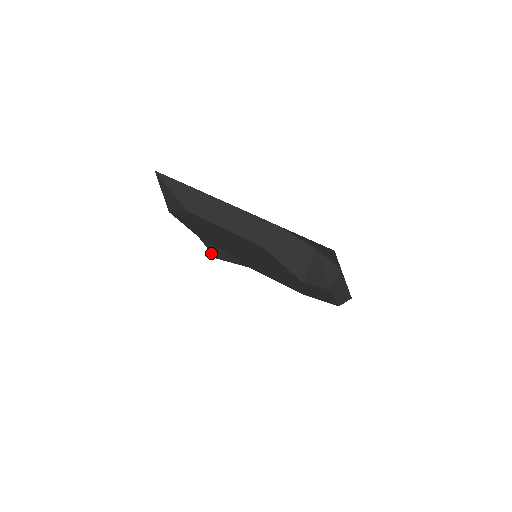
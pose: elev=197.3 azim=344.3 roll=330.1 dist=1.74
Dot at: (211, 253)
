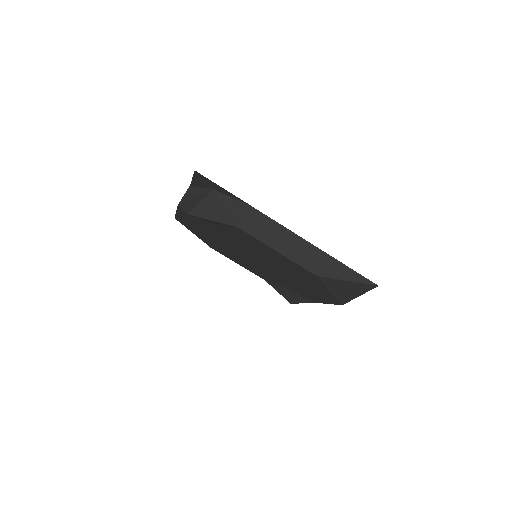
Dot at: occluded
